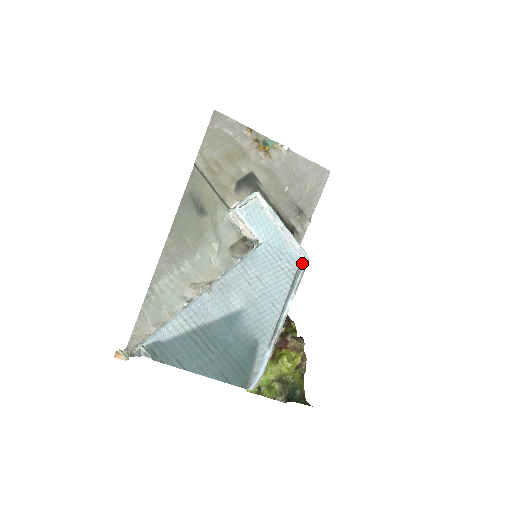
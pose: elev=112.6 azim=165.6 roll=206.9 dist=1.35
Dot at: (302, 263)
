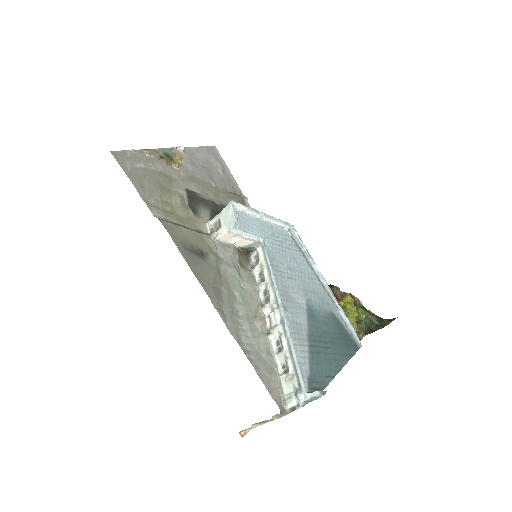
Dot at: (292, 233)
